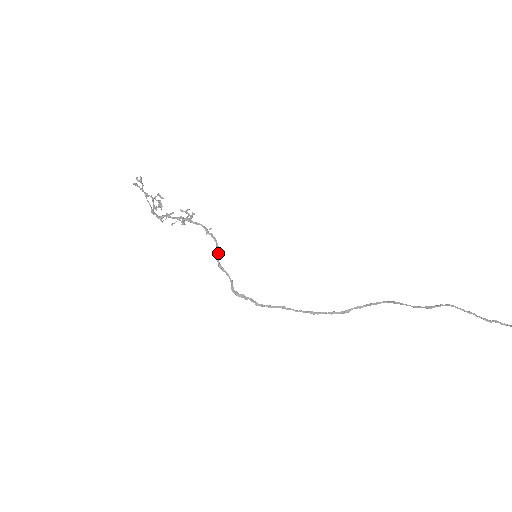
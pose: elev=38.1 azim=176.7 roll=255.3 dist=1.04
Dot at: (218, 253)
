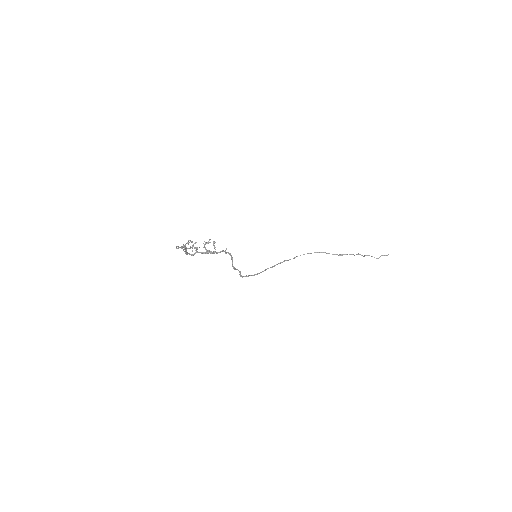
Dot at: occluded
